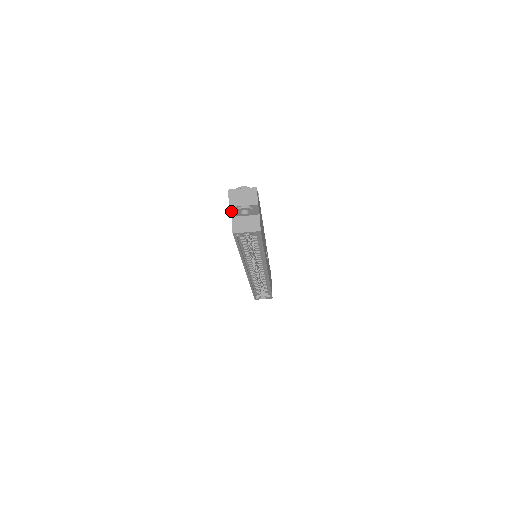
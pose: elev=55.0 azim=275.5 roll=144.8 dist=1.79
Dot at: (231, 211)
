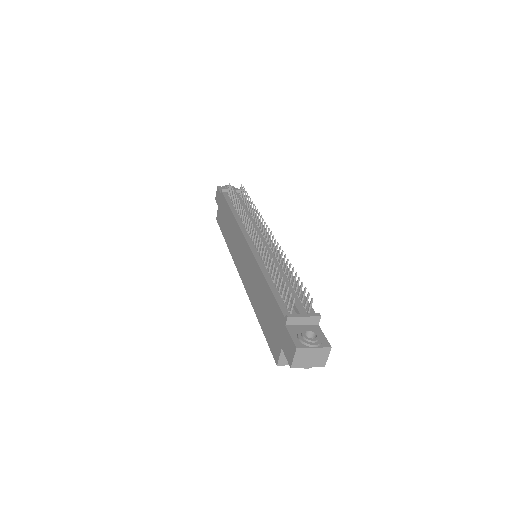
Dot at: (288, 359)
